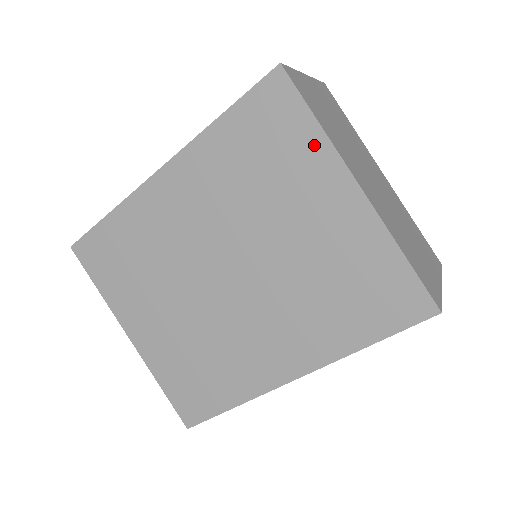
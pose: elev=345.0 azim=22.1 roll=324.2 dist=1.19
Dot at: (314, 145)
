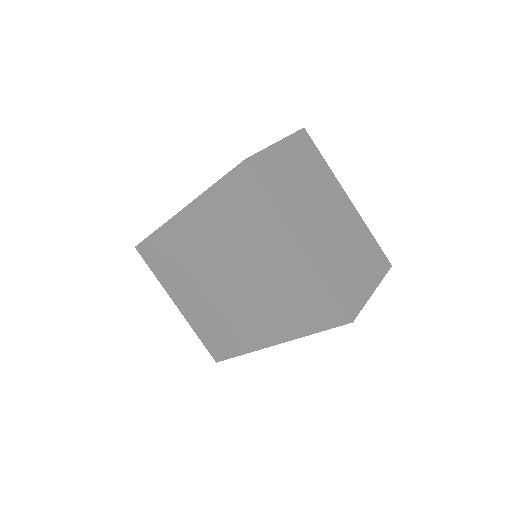
Dot at: (270, 212)
